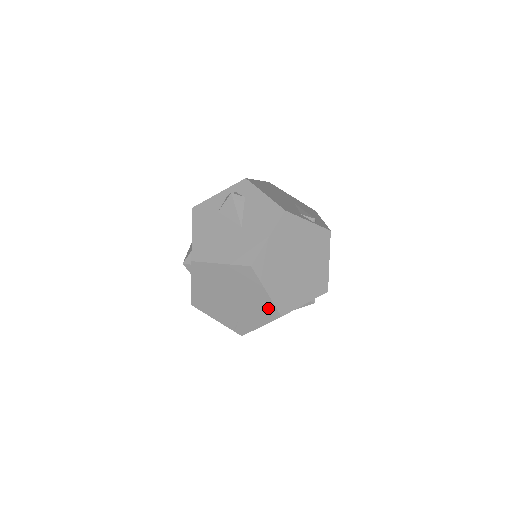
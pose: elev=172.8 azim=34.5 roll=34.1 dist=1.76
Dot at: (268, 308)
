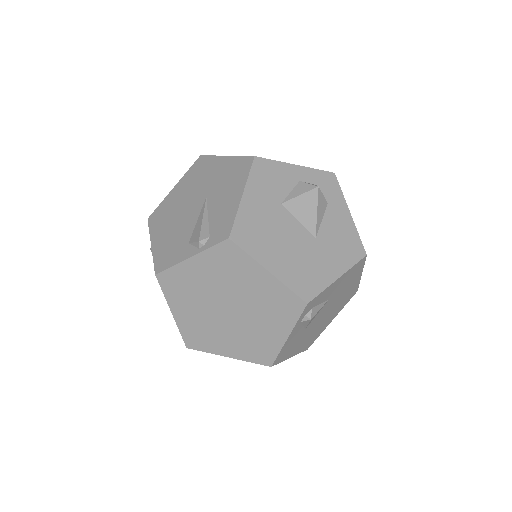
Dot at: occluded
